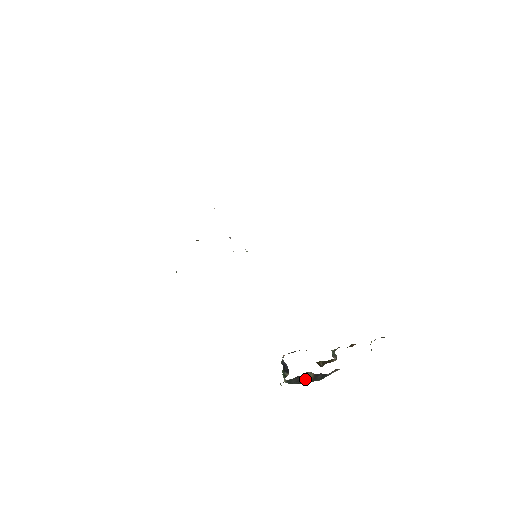
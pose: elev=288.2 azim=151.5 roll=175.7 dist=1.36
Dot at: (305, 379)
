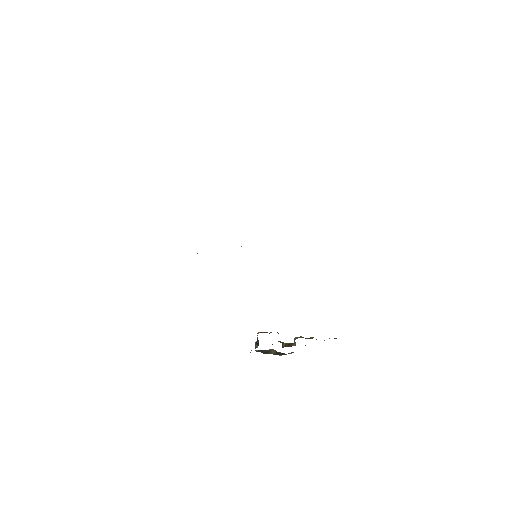
Dot at: (270, 352)
